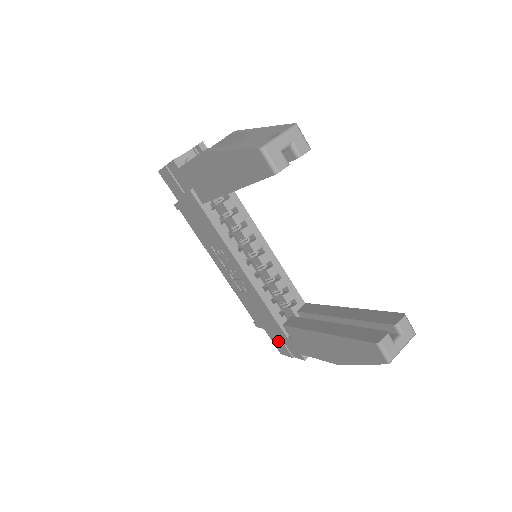
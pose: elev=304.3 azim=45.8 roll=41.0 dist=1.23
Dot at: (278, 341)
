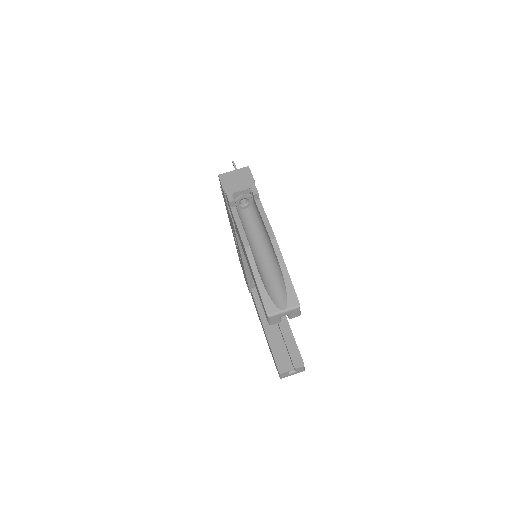
Dot at: occluded
